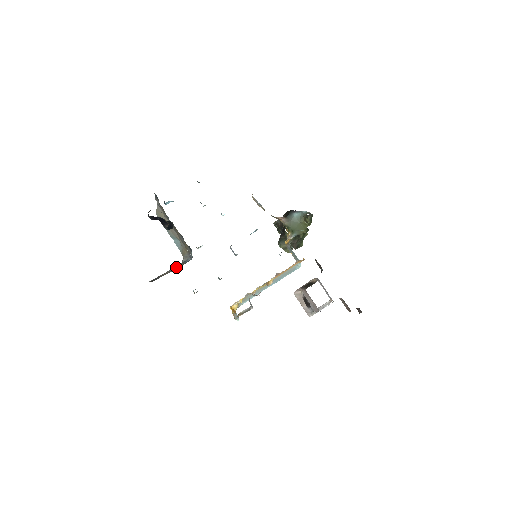
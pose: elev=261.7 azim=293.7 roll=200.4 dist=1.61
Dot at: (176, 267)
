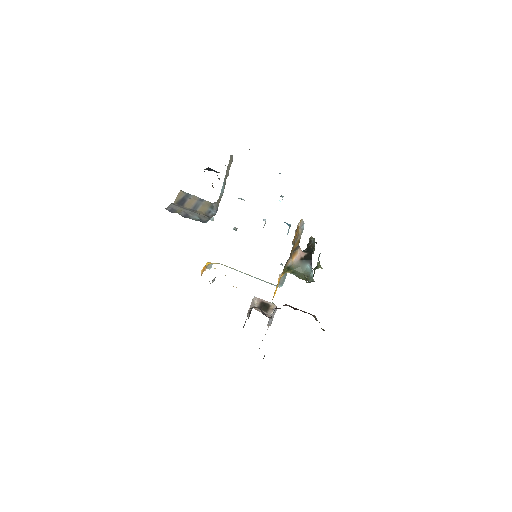
Dot at: (202, 206)
